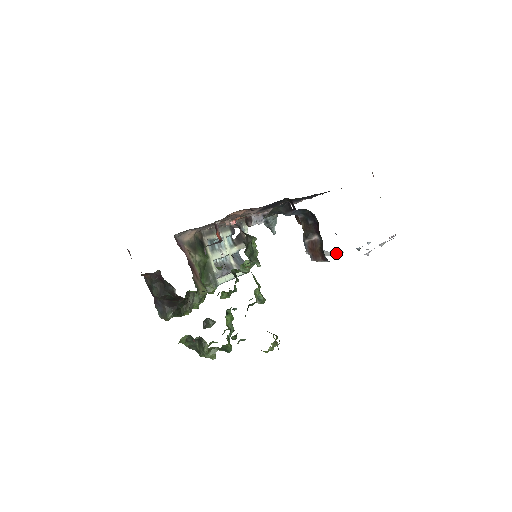
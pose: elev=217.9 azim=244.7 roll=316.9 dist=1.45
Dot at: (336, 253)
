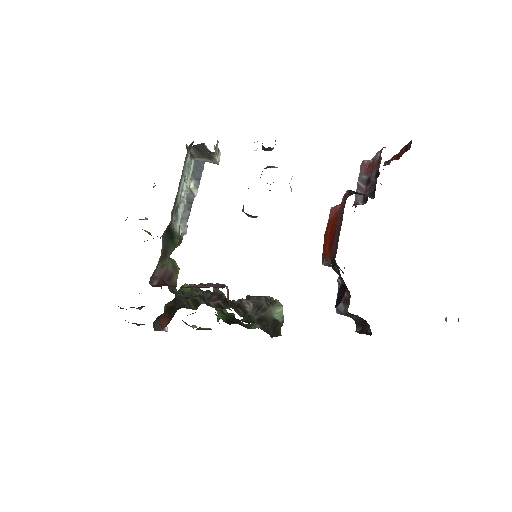
Dot at: occluded
